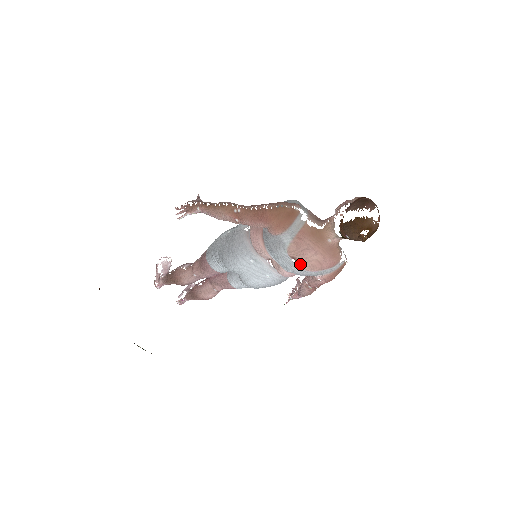
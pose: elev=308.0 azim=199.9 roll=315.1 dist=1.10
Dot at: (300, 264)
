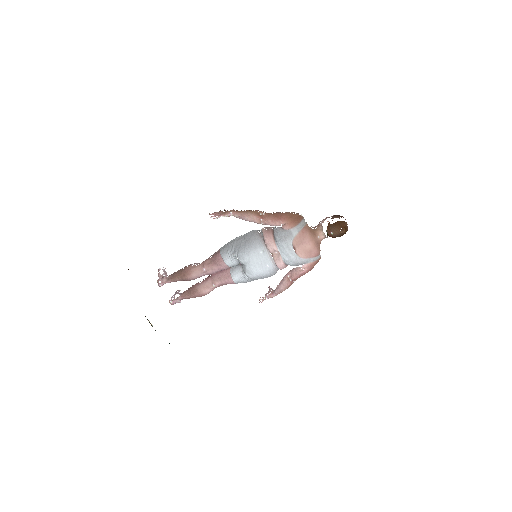
Dot at: (297, 252)
